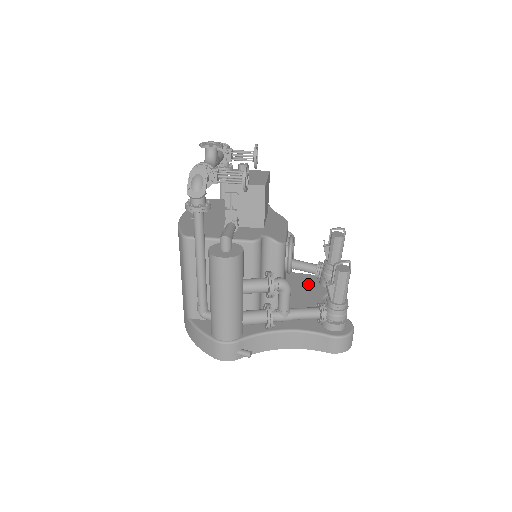
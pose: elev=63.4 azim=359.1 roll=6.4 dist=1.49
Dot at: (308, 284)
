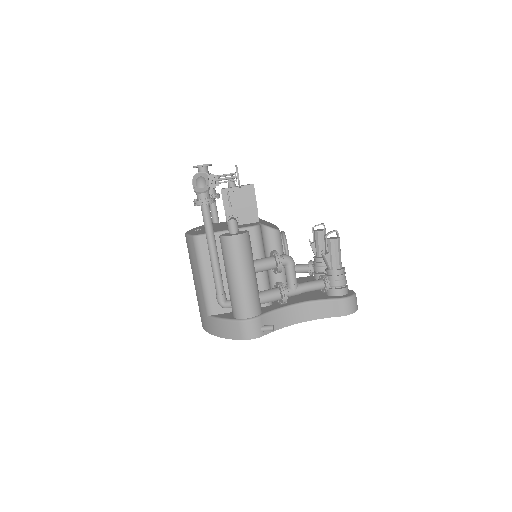
Dot at: (305, 281)
